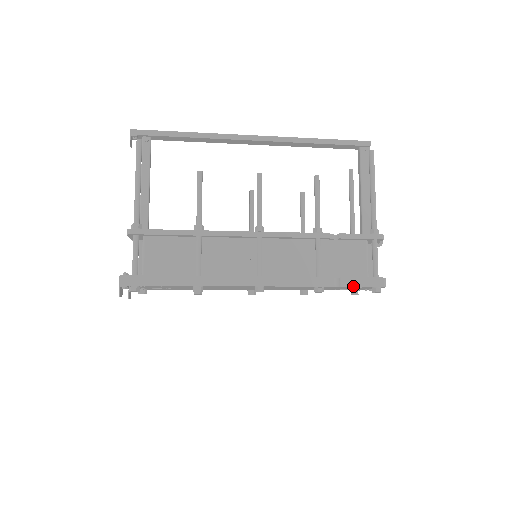
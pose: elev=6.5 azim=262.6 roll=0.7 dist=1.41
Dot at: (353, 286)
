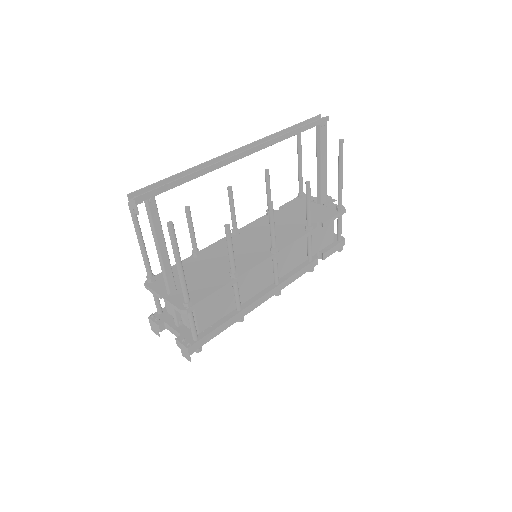
Dot at: (329, 255)
